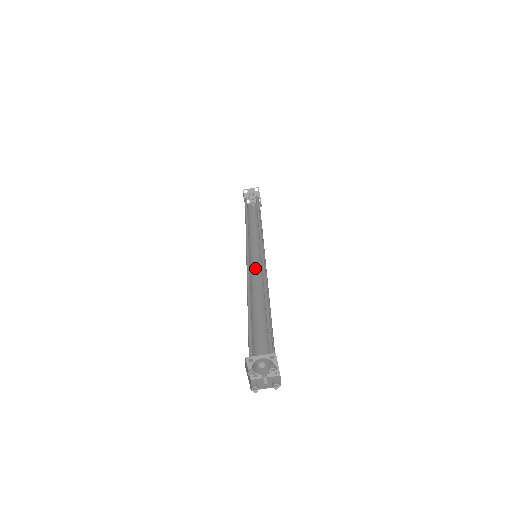
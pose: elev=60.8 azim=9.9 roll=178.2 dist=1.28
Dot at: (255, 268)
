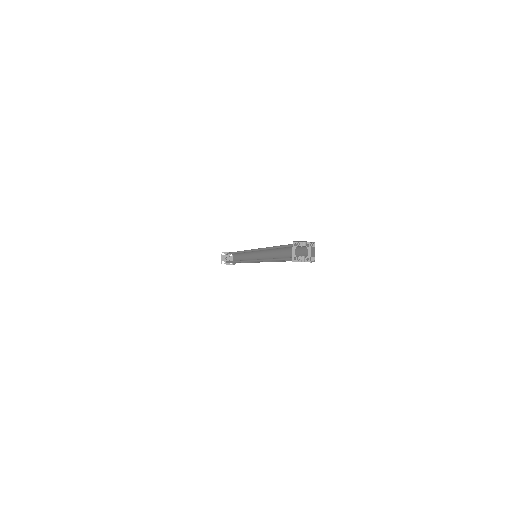
Dot at: occluded
